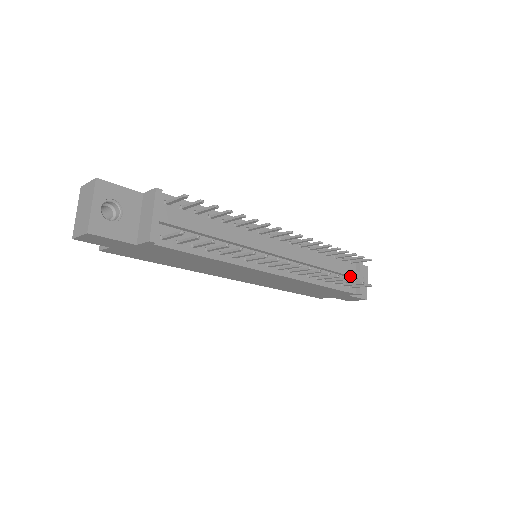
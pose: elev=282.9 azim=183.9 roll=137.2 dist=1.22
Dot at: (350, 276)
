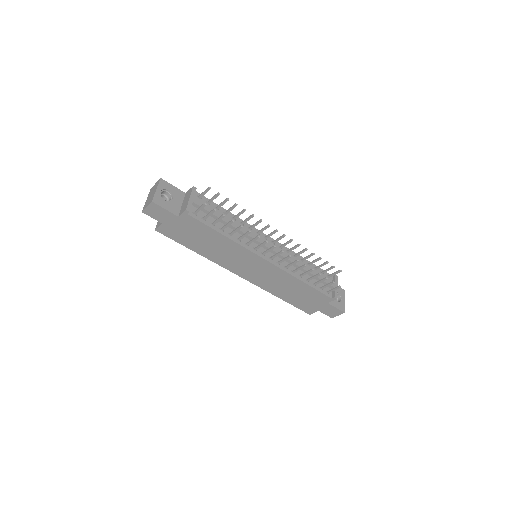
Dot at: (326, 283)
